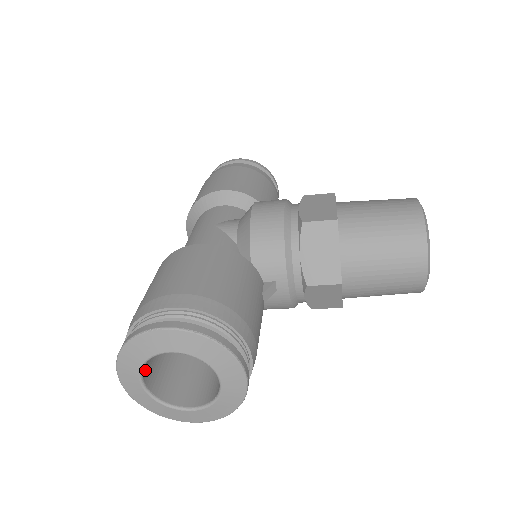
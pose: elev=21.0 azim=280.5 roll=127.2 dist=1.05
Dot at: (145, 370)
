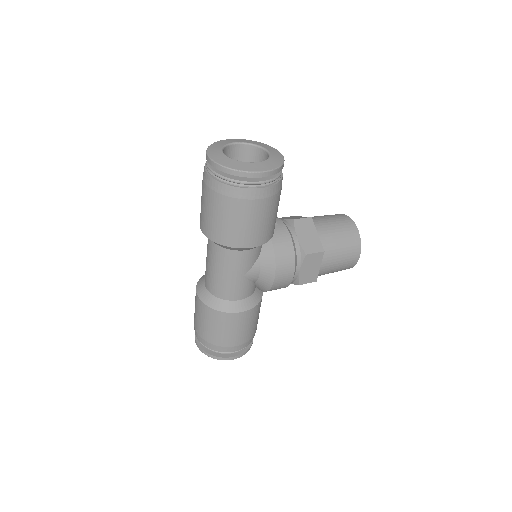
Dot at: occluded
